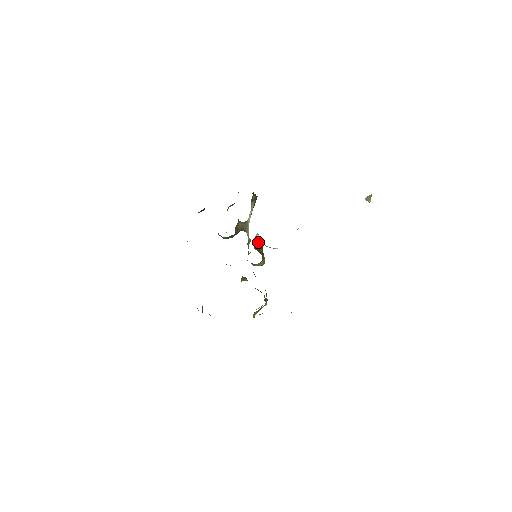
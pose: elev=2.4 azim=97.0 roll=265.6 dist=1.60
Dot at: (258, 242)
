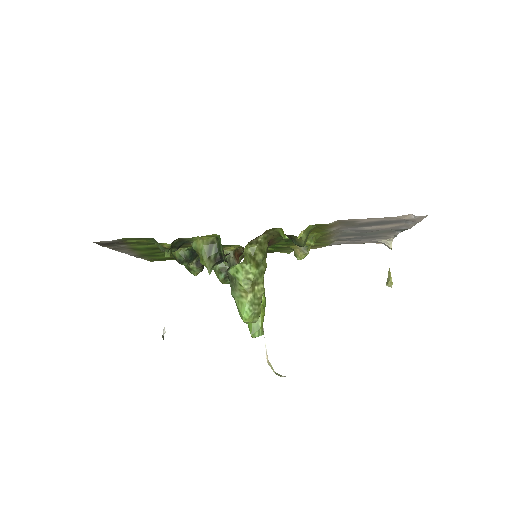
Dot at: occluded
